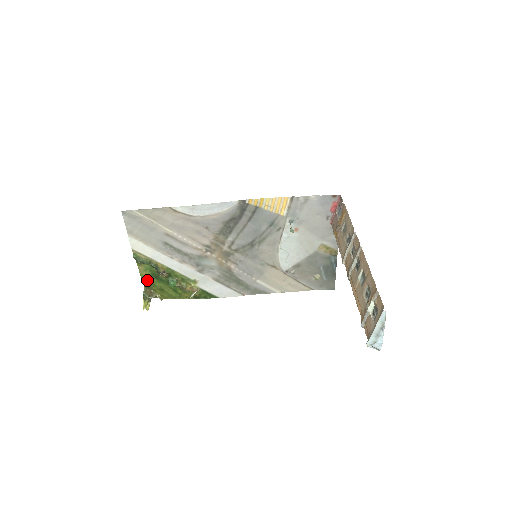
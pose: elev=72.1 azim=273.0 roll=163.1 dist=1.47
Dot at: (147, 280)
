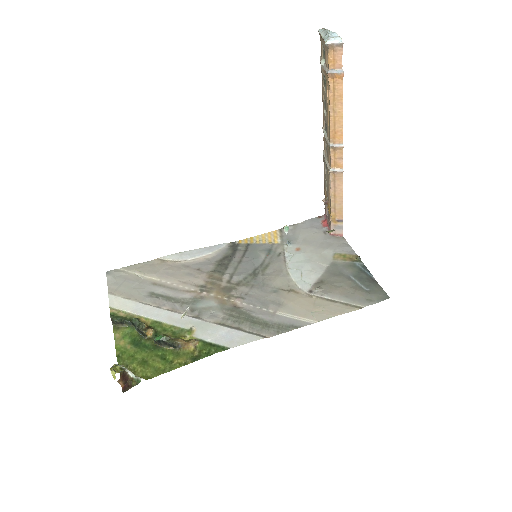
Dot at: (124, 354)
